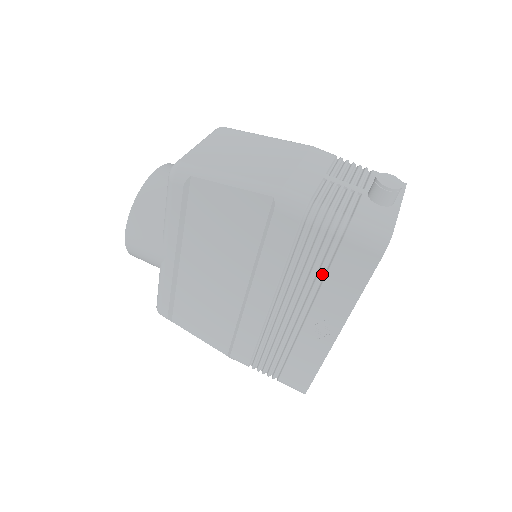
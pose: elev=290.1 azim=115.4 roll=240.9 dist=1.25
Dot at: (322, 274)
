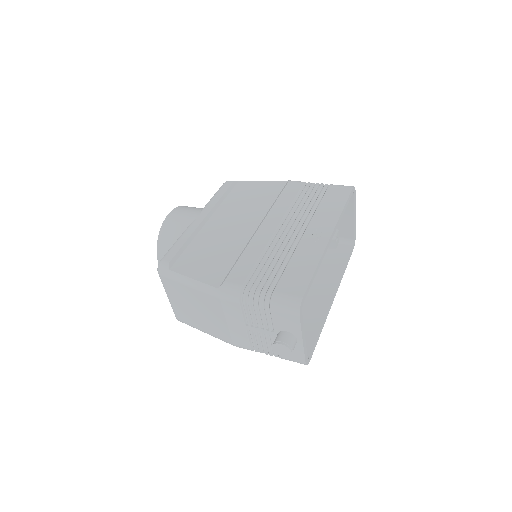
Dot at: (317, 205)
